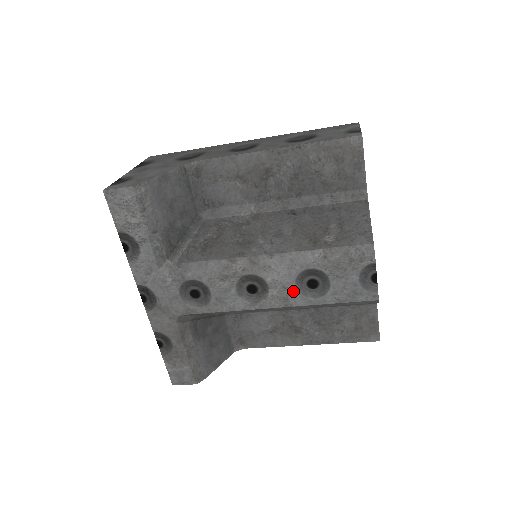
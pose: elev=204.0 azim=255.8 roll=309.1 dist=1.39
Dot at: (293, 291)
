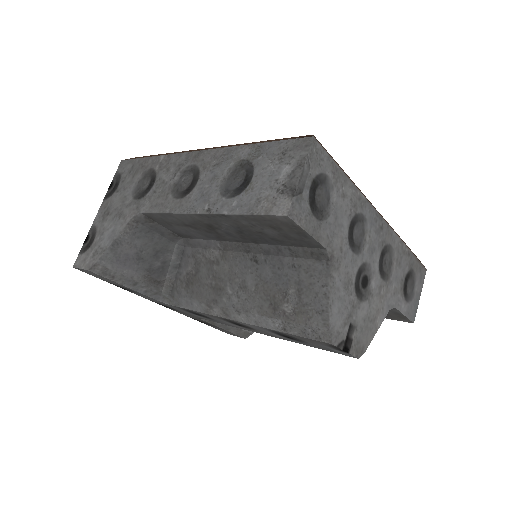
Dot at: (273, 334)
